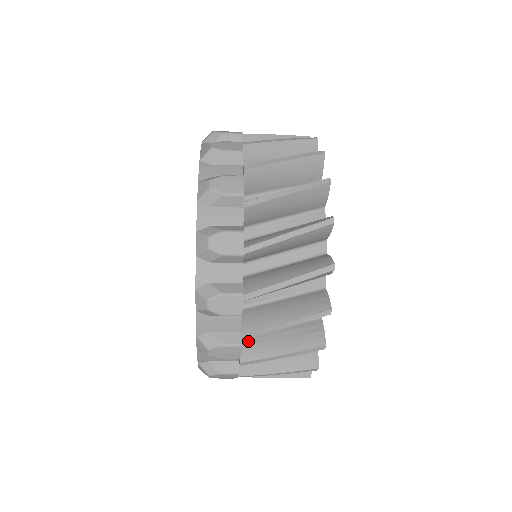
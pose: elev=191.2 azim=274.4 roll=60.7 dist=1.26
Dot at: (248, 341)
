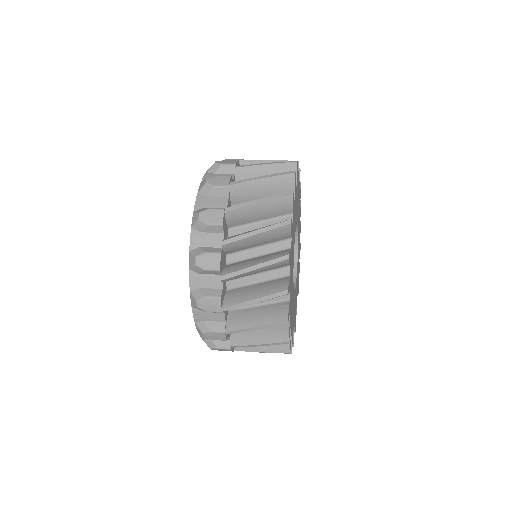
Dot at: occluded
